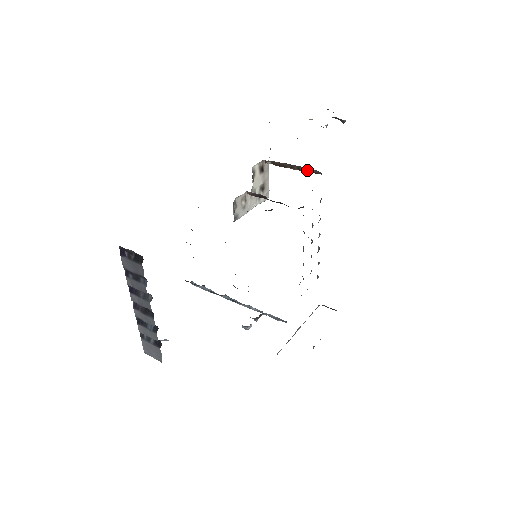
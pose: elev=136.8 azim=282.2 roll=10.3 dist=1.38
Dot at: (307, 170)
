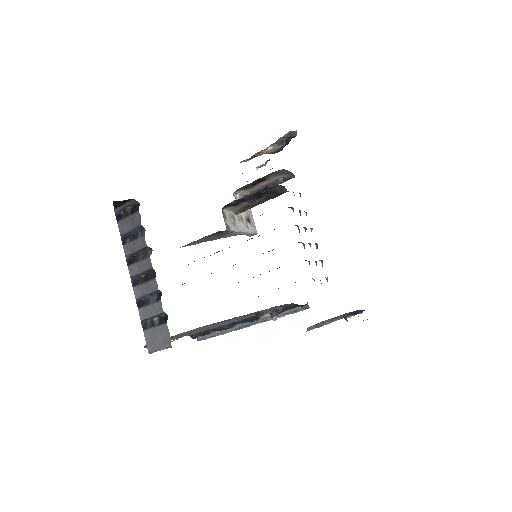
Dot at: (281, 181)
